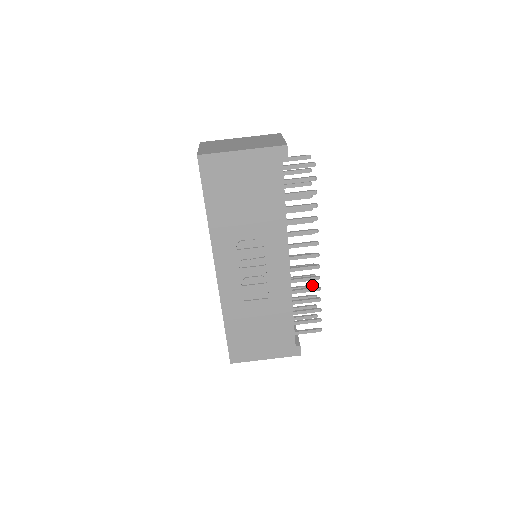
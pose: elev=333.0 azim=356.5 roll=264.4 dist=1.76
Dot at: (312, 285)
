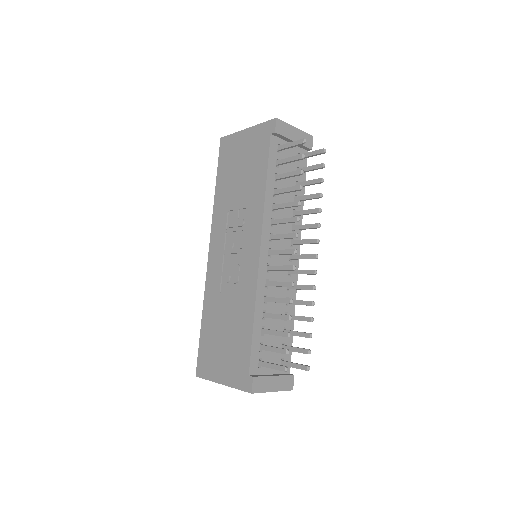
Dot at: occluded
